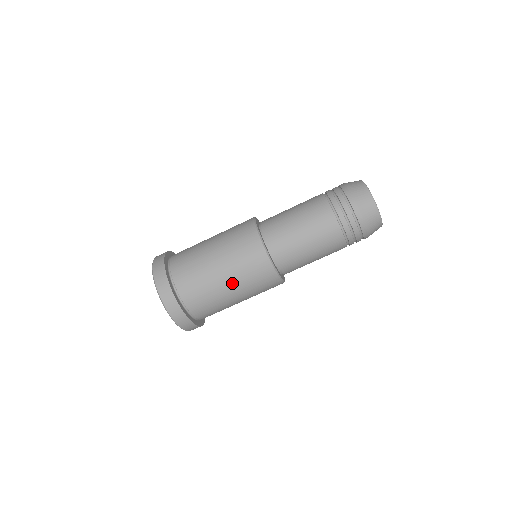
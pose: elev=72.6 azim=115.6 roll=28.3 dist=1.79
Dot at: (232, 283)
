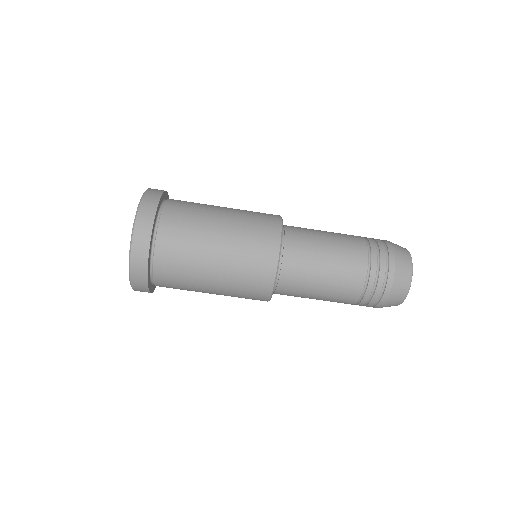
Dot at: (217, 294)
